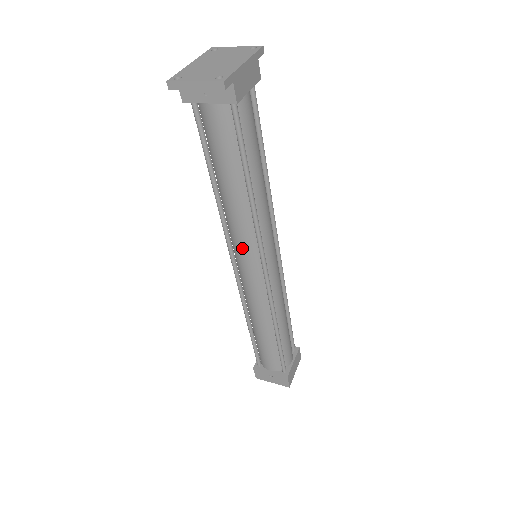
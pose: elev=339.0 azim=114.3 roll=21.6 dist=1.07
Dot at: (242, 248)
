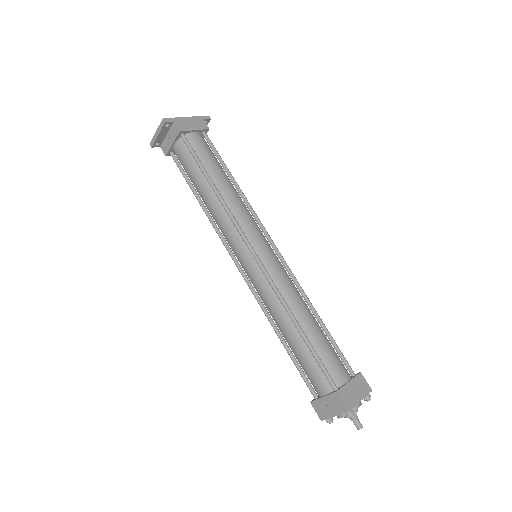
Dot at: (231, 241)
